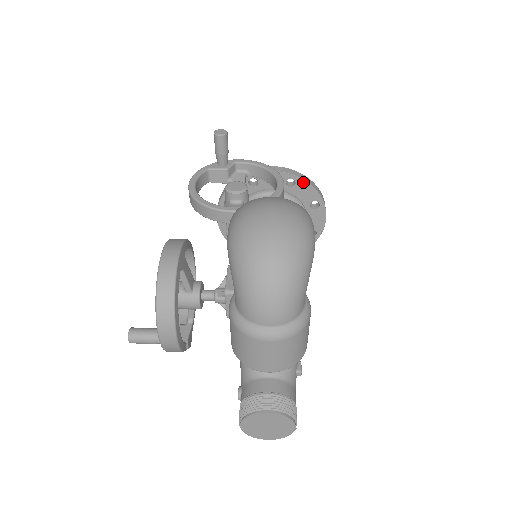
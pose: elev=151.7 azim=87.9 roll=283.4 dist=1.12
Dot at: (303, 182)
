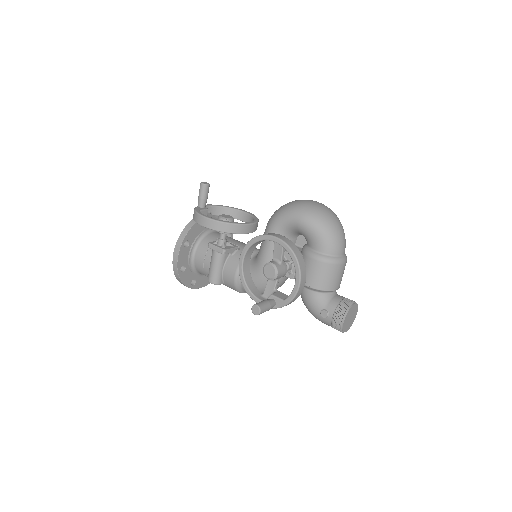
Dot at: occluded
